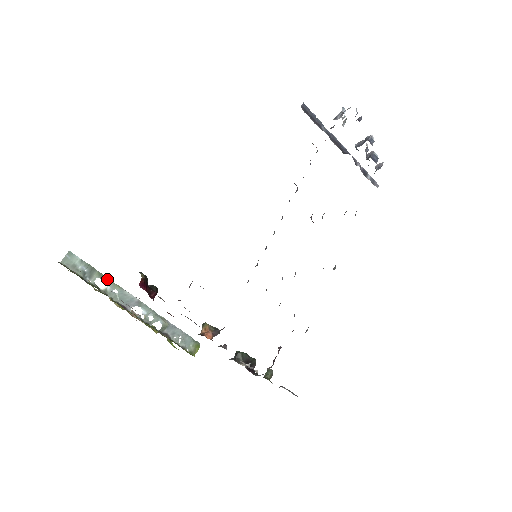
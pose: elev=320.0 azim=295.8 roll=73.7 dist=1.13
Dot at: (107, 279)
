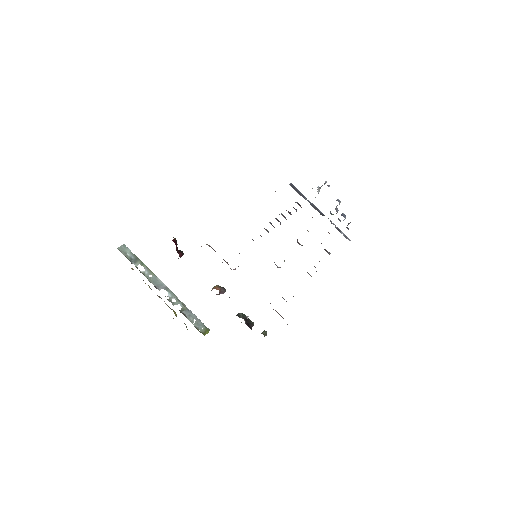
Dot at: (146, 267)
